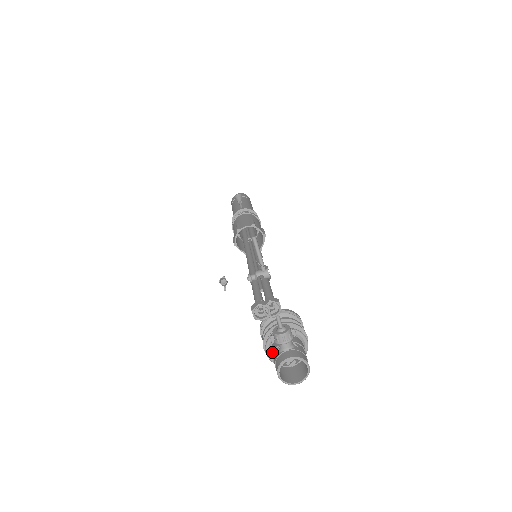
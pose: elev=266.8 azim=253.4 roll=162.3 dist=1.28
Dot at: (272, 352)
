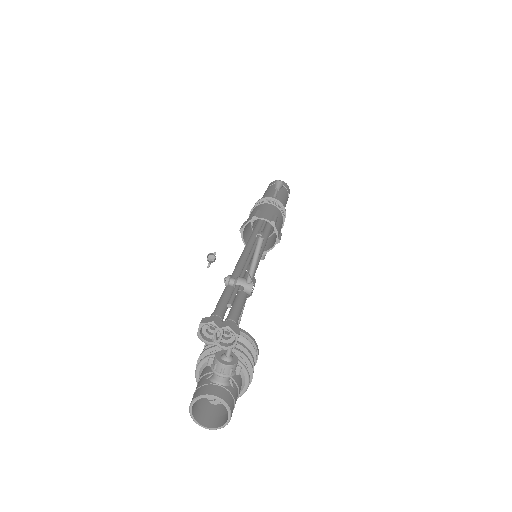
Dot at: (202, 373)
